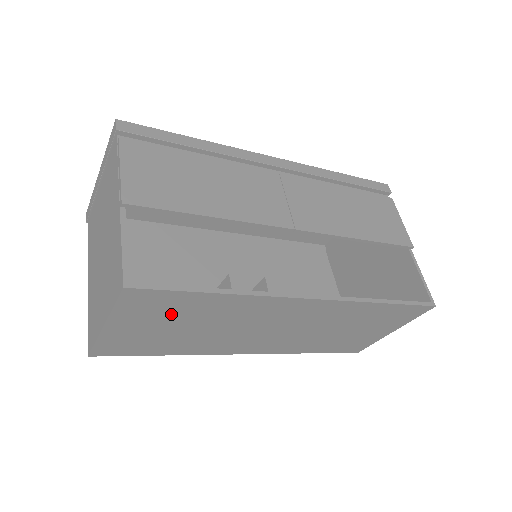
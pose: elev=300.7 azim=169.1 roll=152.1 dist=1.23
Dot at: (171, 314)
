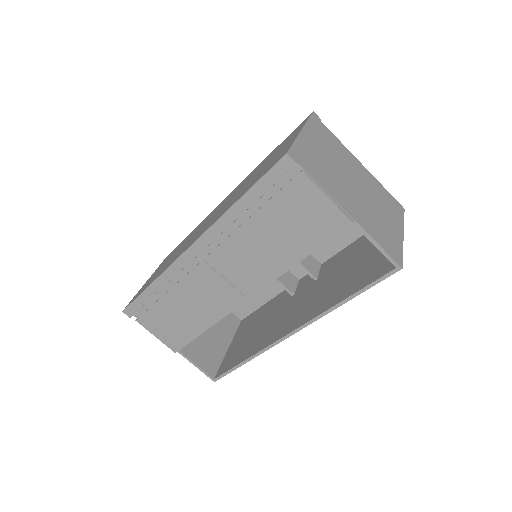
Dot at: occluded
